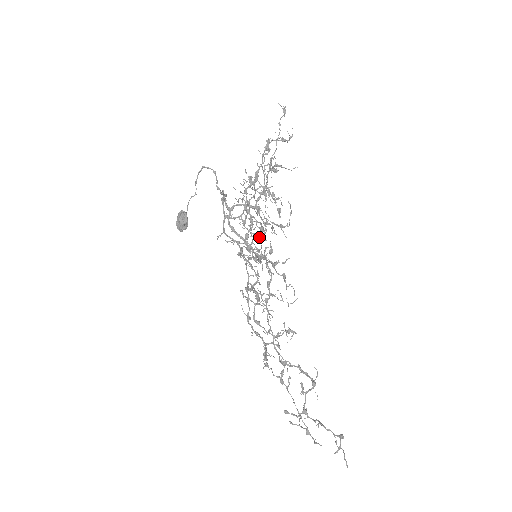
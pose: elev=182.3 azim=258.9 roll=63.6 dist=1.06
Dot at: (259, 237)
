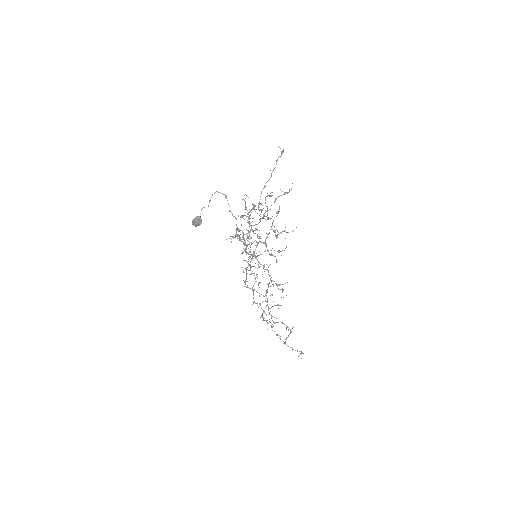
Dot at: occluded
